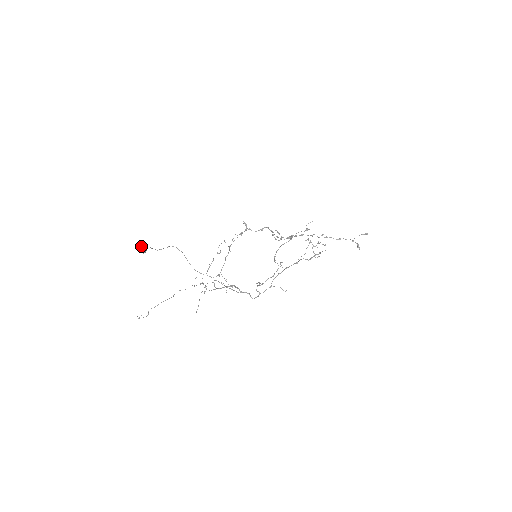
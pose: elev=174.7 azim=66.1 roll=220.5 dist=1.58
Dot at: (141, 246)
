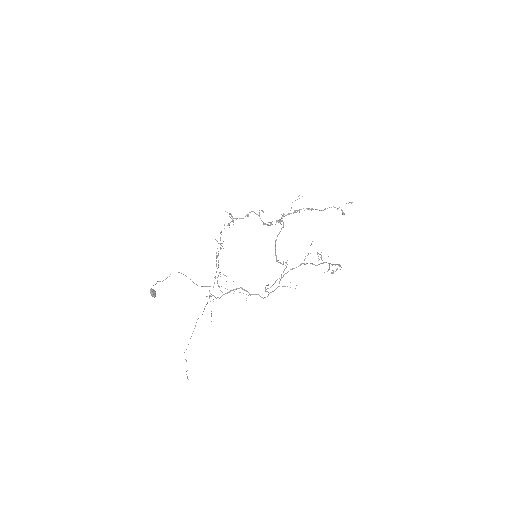
Dot at: (150, 293)
